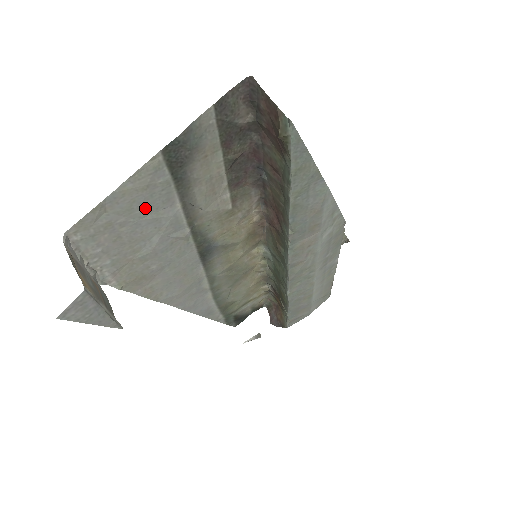
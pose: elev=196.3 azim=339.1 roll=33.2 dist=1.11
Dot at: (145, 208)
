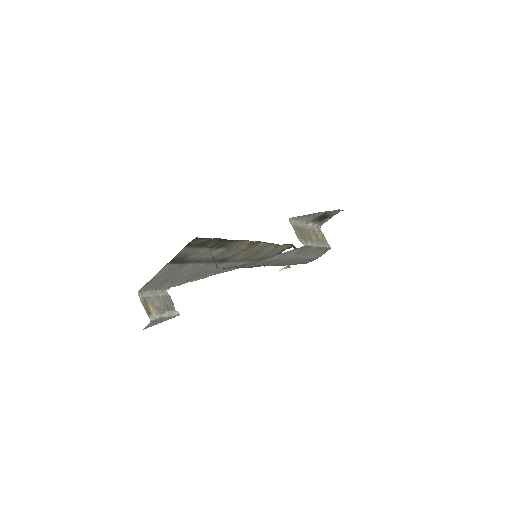
Dot at: (172, 272)
